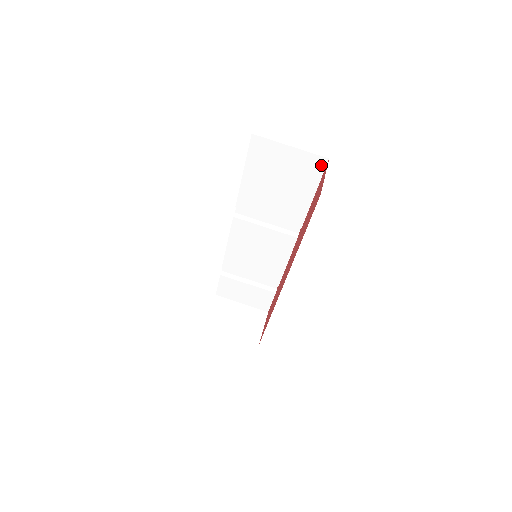
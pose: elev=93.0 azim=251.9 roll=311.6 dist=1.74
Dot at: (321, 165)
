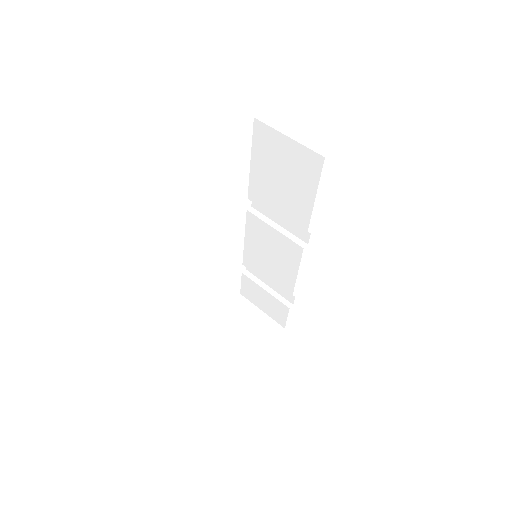
Dot at: (318, 164)
